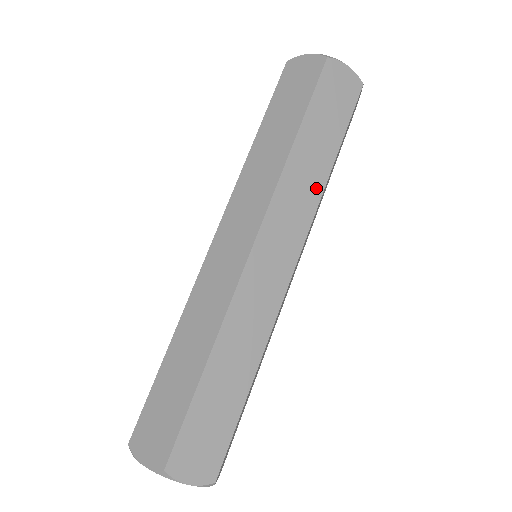
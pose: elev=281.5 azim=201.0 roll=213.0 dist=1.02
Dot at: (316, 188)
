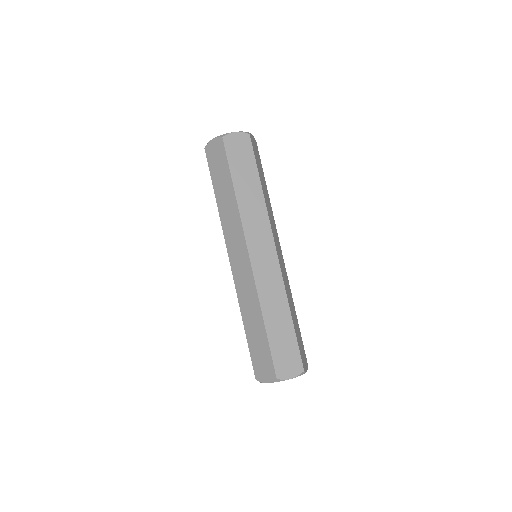
Dot at: (261, 206)
